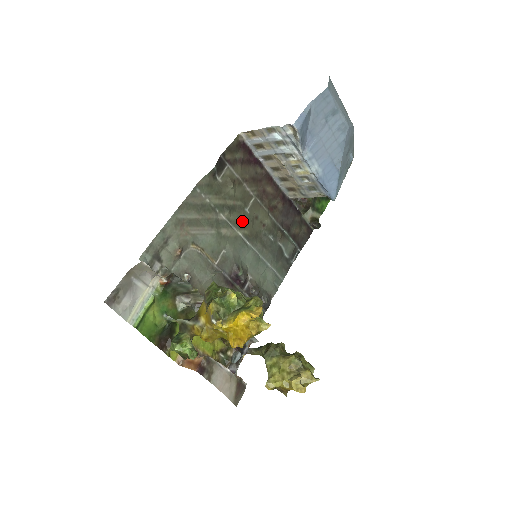
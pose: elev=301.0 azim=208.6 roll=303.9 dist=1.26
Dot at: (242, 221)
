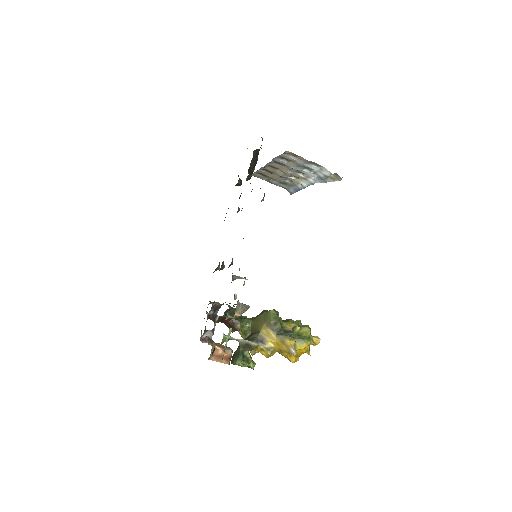
Dot at: occluded
